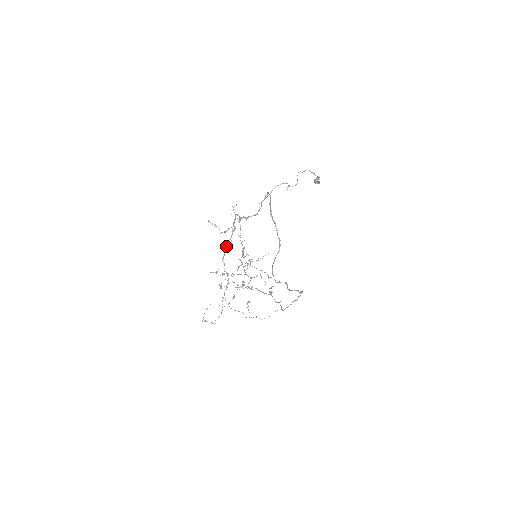
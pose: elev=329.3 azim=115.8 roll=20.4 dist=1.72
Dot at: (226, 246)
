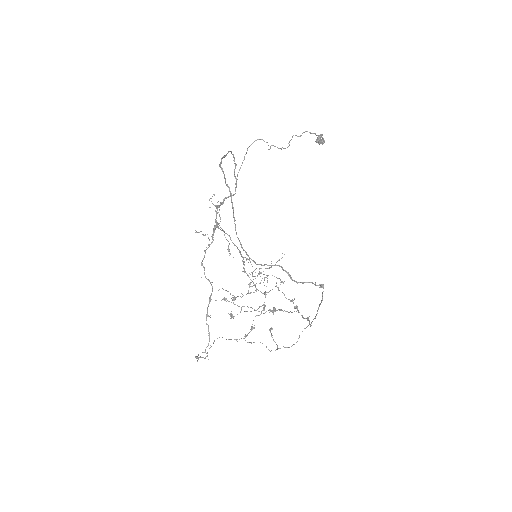
Dot at: (206, 247)
